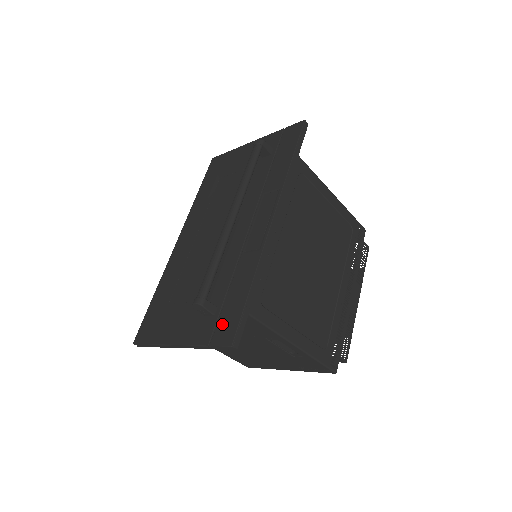
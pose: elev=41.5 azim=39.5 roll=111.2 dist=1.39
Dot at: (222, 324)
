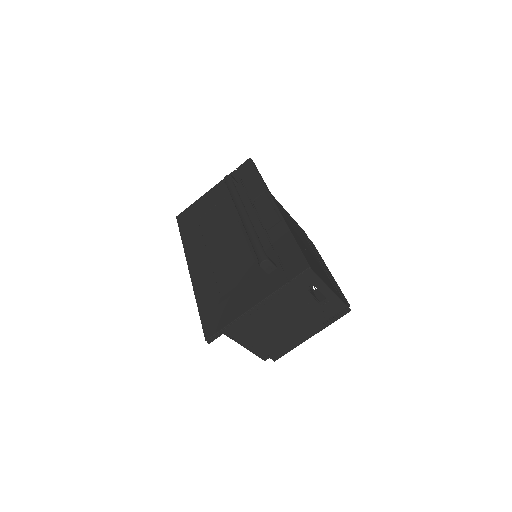
Dot at: (289, 266)
